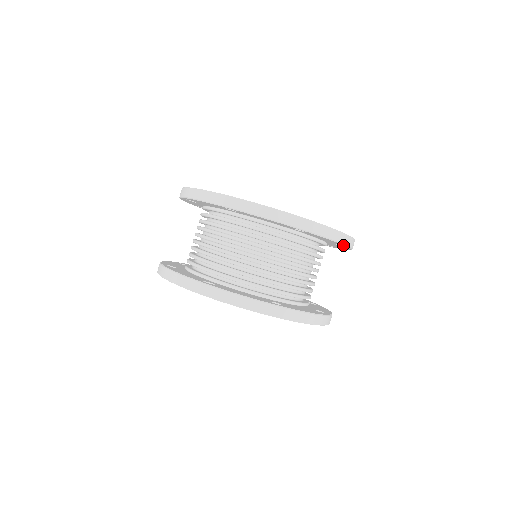
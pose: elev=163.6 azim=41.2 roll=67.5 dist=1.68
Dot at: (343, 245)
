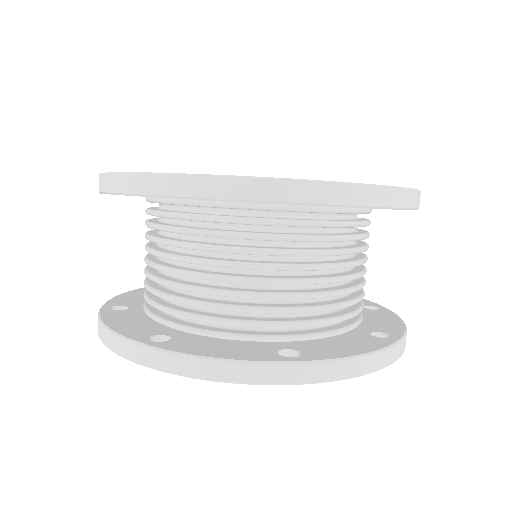
Dot at: occluded
